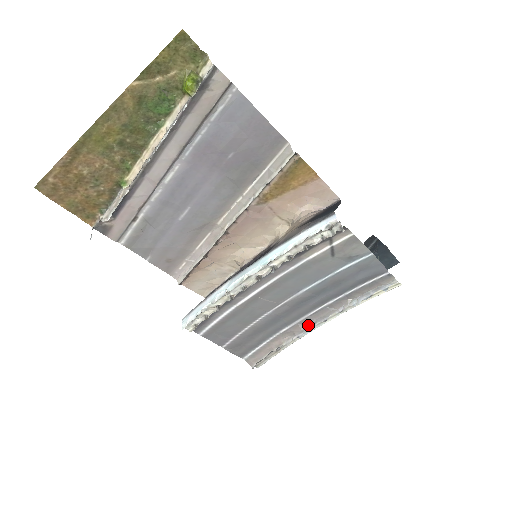
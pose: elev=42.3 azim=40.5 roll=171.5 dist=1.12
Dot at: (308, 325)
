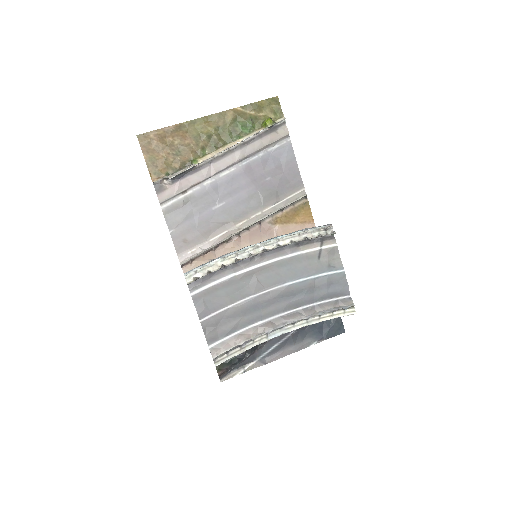
Dot at: (278, 325)
